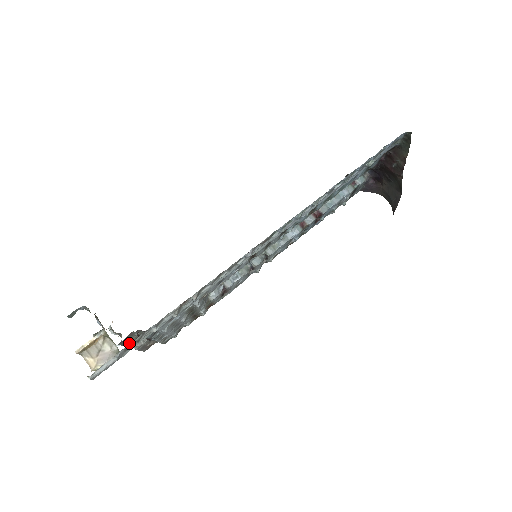
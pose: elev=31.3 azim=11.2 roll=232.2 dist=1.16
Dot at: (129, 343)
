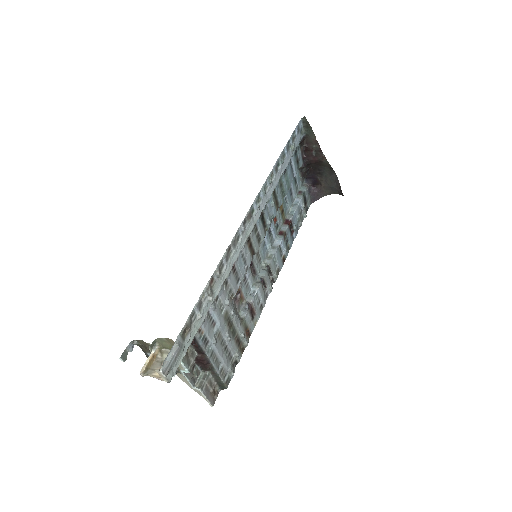
Dot at: (187, 362)
